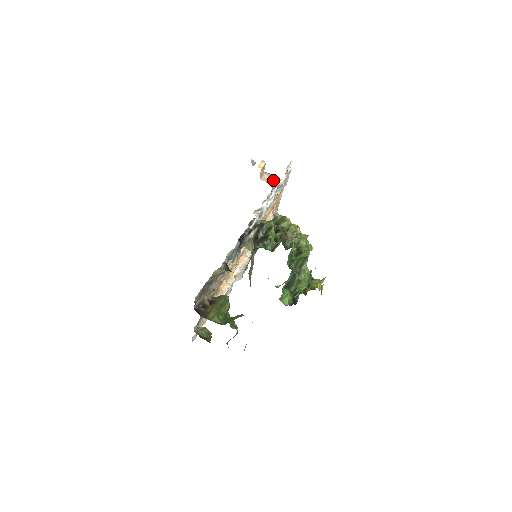
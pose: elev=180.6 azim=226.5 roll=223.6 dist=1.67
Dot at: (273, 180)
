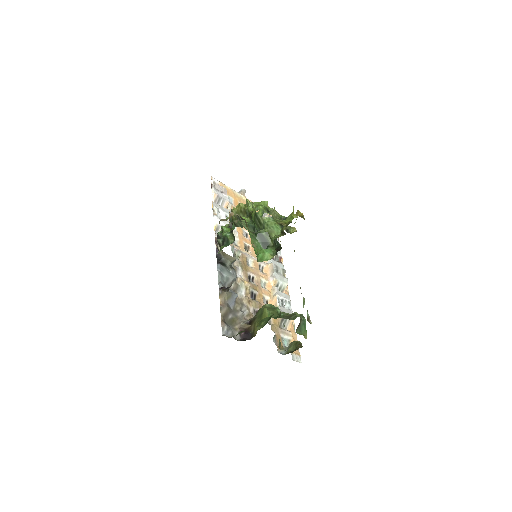
Dot at: occluded
